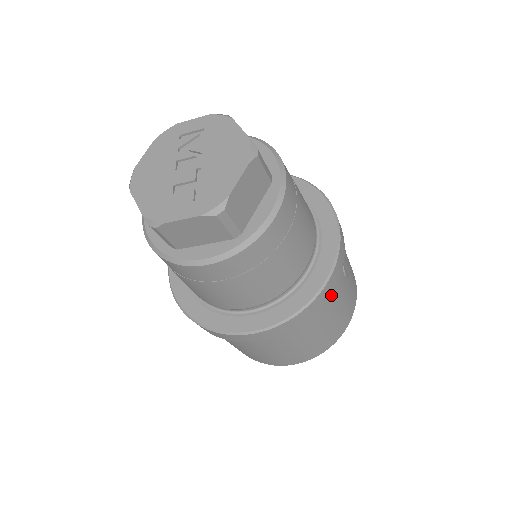
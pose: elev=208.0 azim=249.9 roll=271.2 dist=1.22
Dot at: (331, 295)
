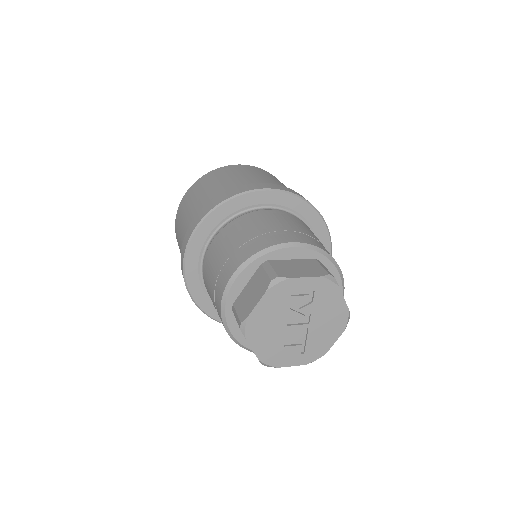
Dot at: occluded
